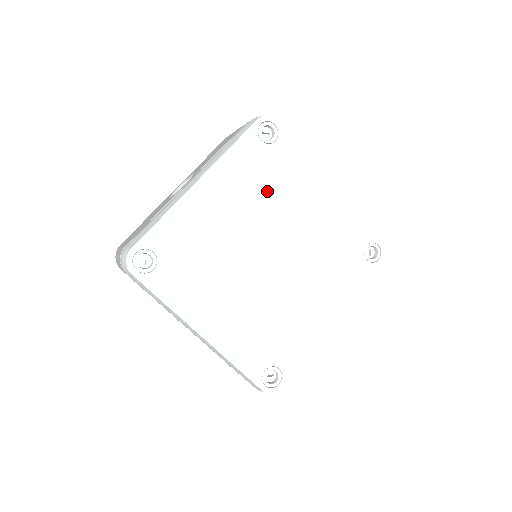
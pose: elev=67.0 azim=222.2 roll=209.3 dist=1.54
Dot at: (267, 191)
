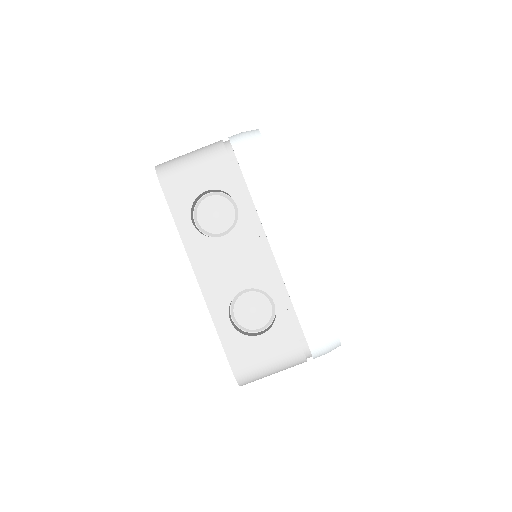
Dot at: occluded
